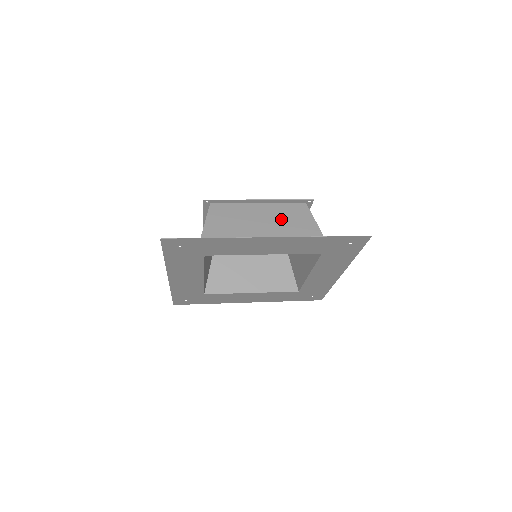
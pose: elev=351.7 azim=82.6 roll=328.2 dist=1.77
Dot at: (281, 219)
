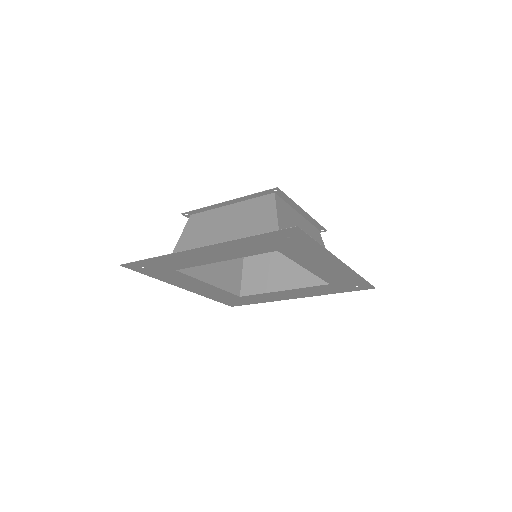
Dot at: (313, 238)
